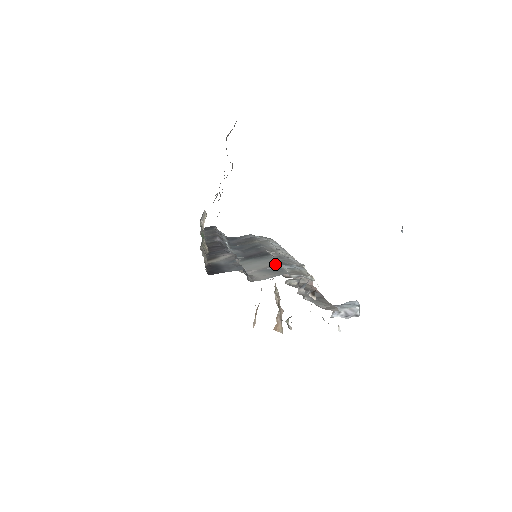
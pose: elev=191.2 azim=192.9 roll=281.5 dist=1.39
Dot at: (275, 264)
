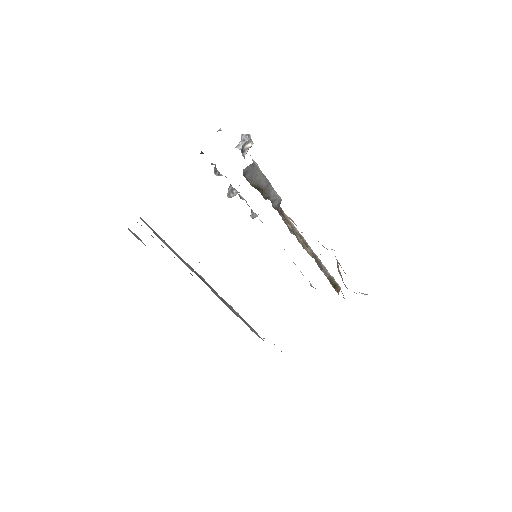
Dot at: occluded
